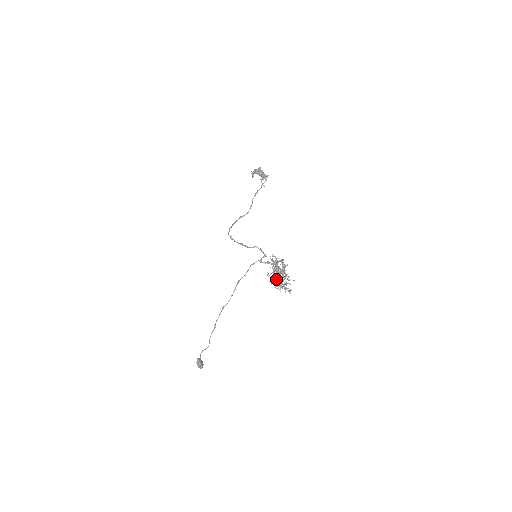
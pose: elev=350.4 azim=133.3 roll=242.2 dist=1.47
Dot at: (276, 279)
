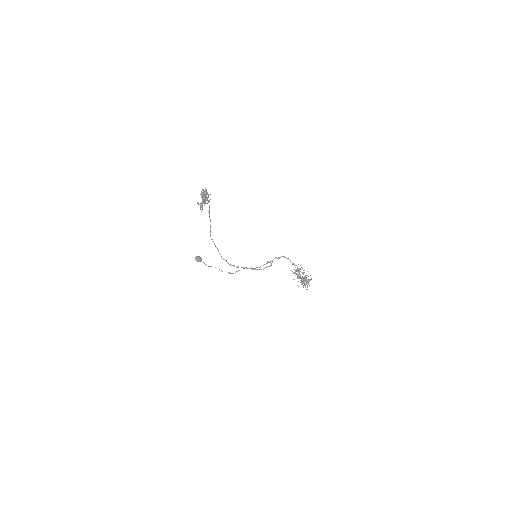
Dot at: occluded
